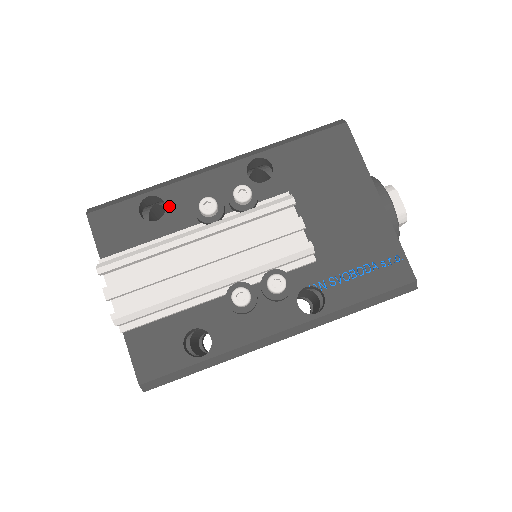
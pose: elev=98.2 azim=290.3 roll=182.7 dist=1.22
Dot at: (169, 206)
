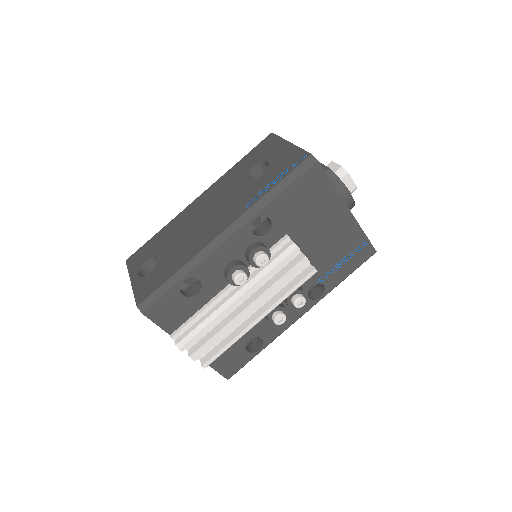
Dot at: (203, 280)
